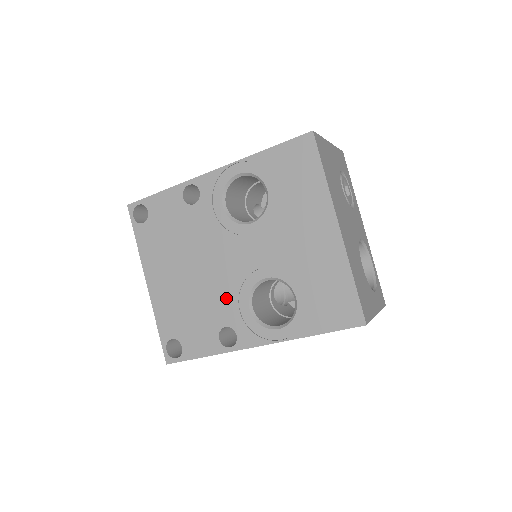
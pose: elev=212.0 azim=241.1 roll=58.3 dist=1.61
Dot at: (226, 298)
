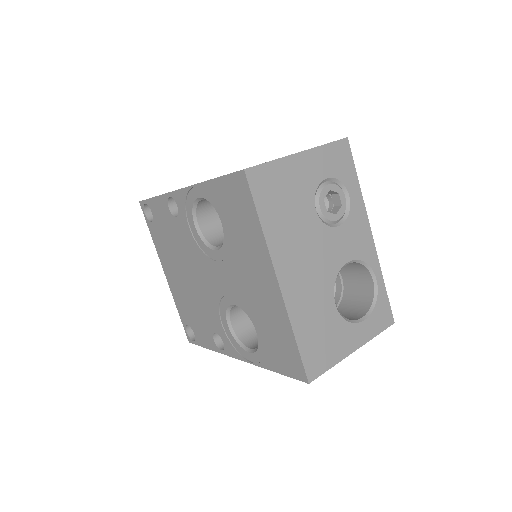
Dot at: (212, 310)
